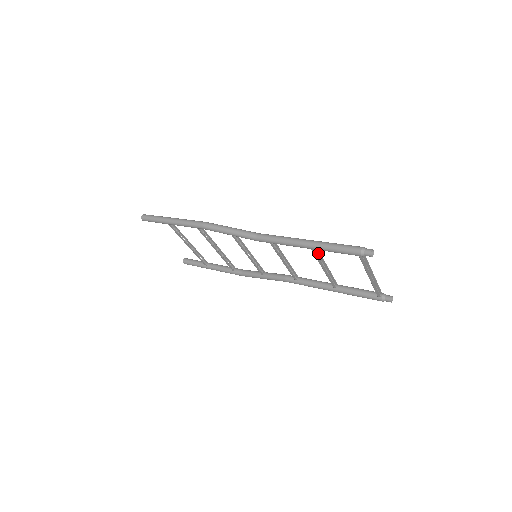
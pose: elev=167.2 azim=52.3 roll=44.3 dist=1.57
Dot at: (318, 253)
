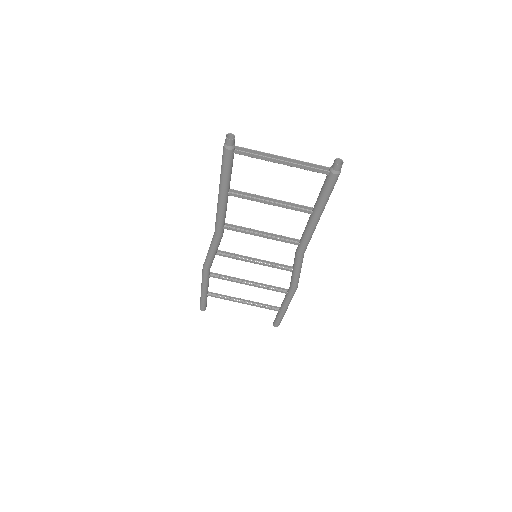
Dot at: (244, 194)
